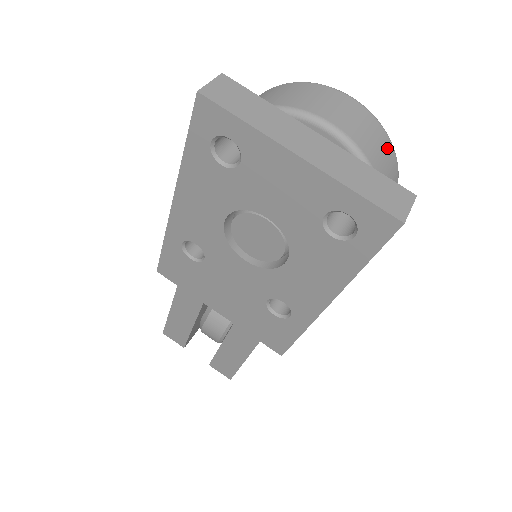
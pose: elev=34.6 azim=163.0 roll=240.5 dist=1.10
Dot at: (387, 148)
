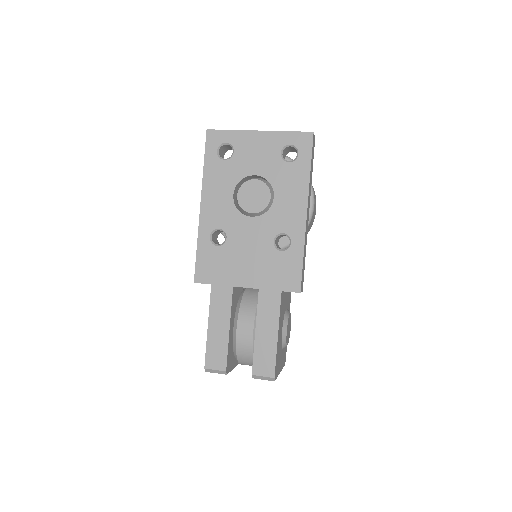
Dot at: occluded
